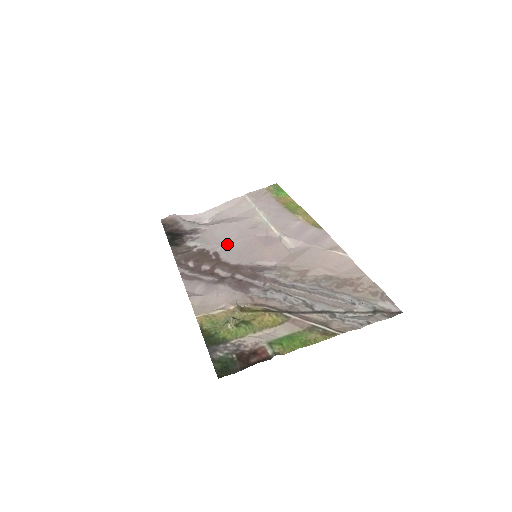
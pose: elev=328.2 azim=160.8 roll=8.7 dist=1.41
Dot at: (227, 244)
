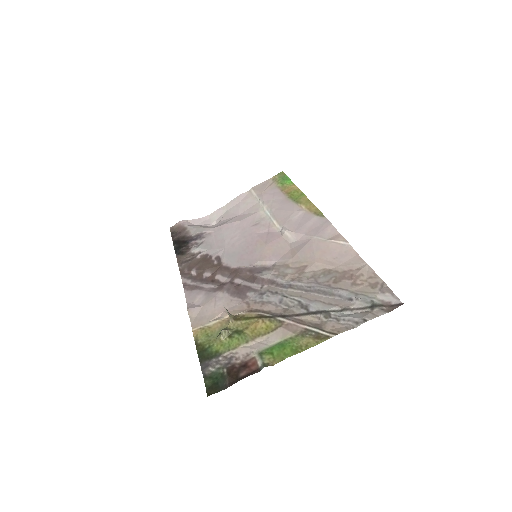
Dot at: (229, 246)
